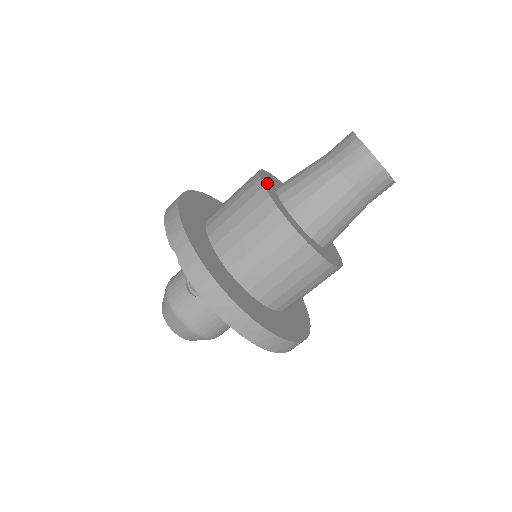
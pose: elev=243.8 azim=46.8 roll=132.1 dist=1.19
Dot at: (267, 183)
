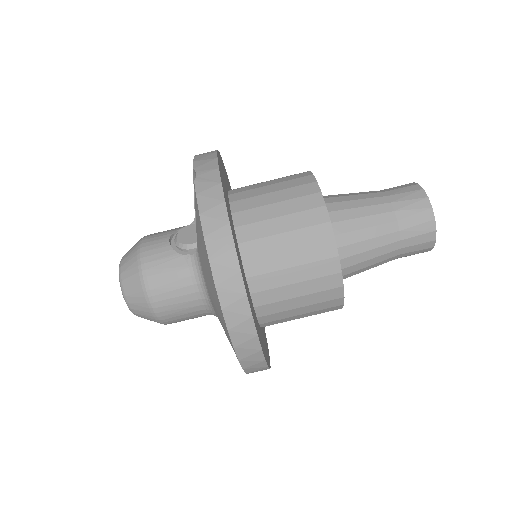
Dot at: occluded
